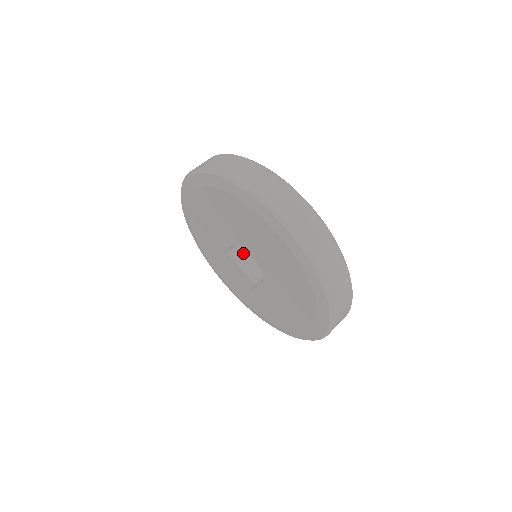
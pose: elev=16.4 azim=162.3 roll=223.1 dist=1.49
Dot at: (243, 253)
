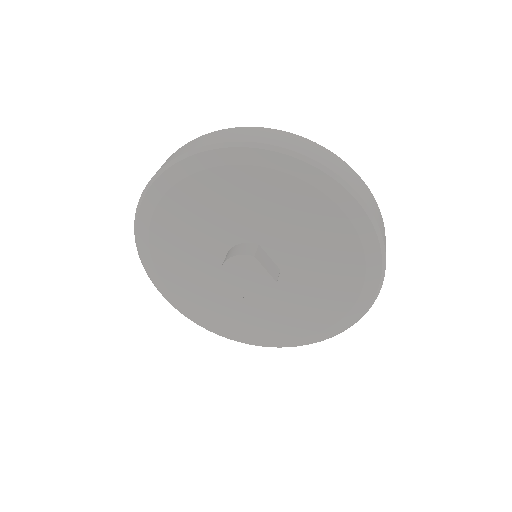
Dot at: (261, 251)
